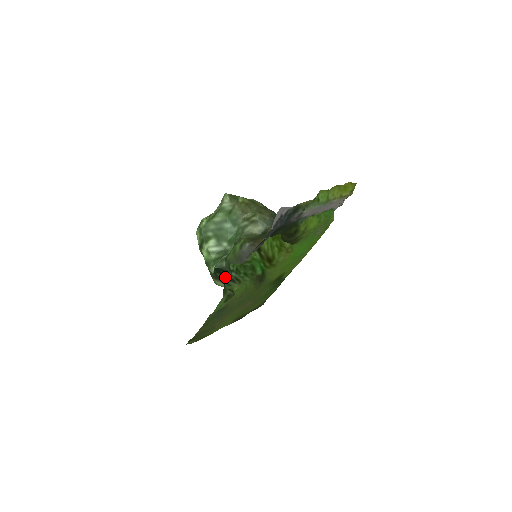
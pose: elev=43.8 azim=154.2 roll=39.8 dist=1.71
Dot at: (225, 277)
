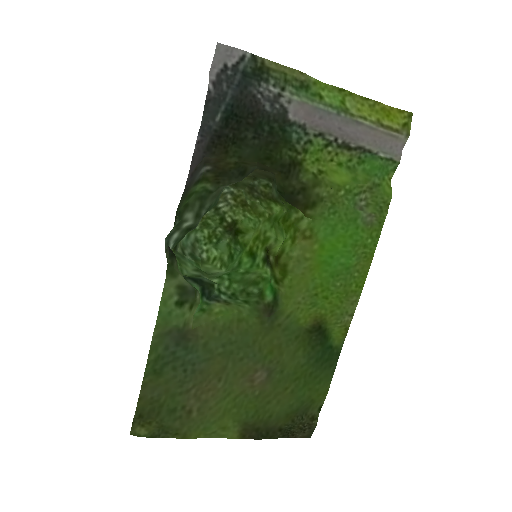
Dot at: (202, 290)
